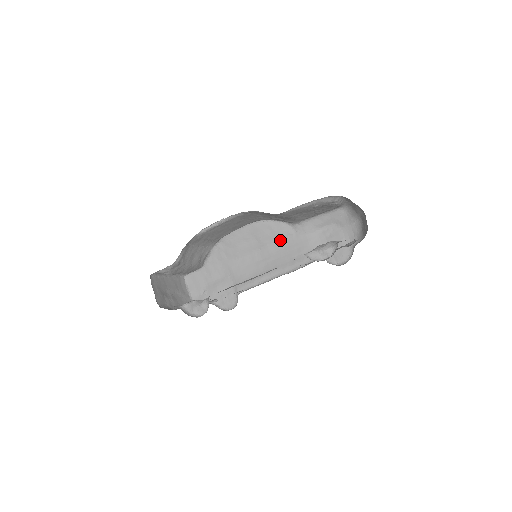
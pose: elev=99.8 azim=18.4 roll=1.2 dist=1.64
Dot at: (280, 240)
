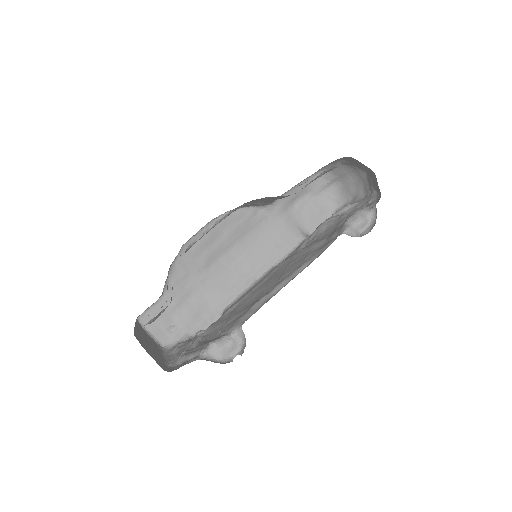
Dot at: (252, 230)
